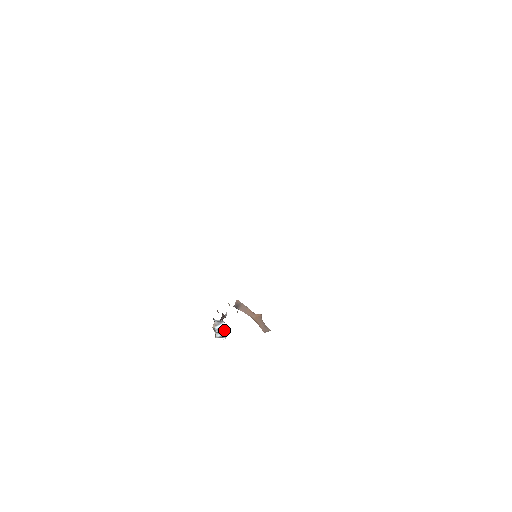
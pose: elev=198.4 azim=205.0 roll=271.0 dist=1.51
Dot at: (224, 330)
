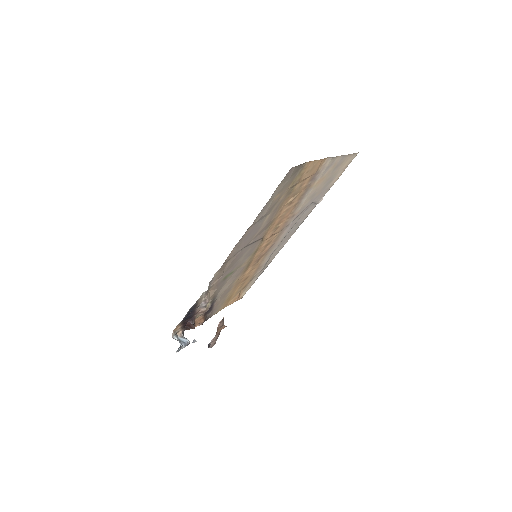
Dot at: (184, 345)
